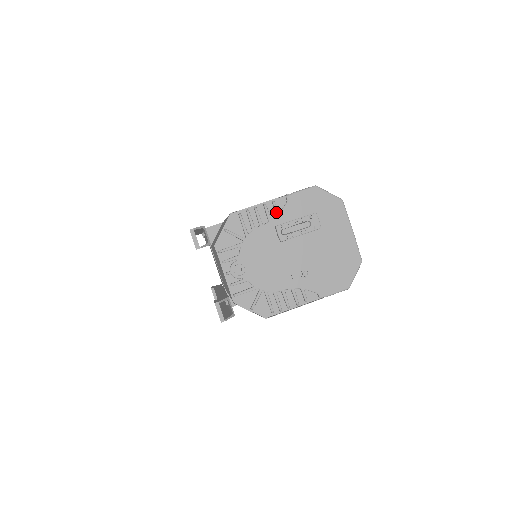
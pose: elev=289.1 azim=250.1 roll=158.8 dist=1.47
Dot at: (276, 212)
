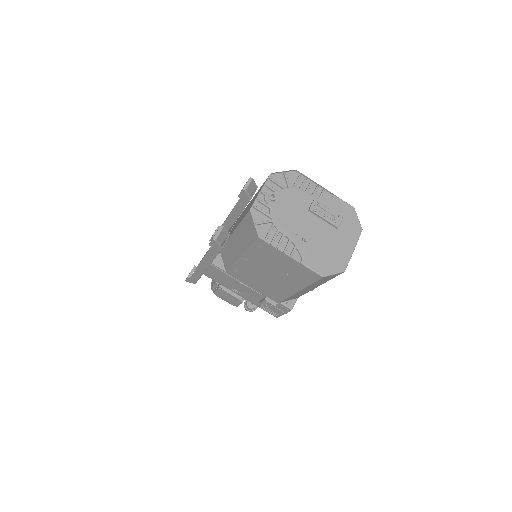
Dot at: (321, 195)
